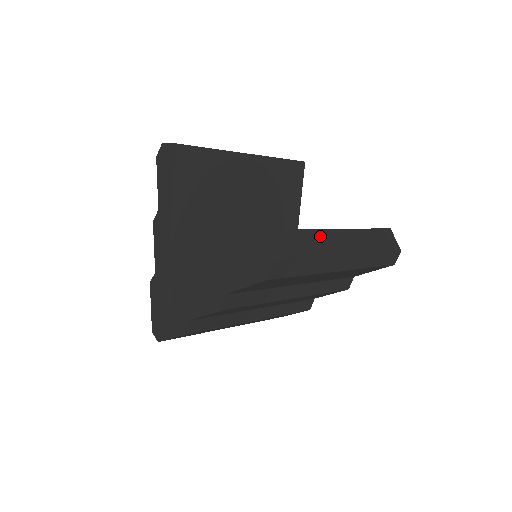
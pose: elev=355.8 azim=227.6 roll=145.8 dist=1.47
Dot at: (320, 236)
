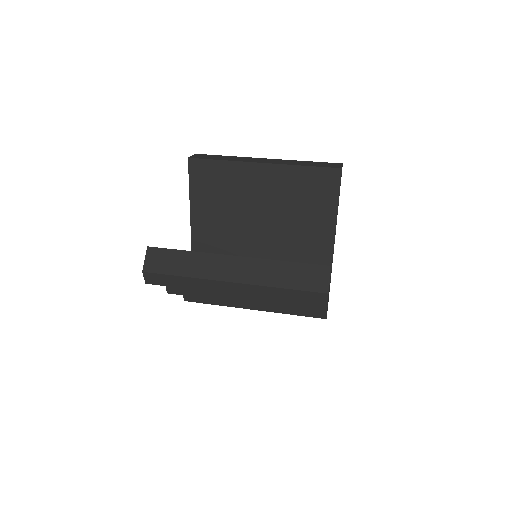
Dot at: (209, 260)
